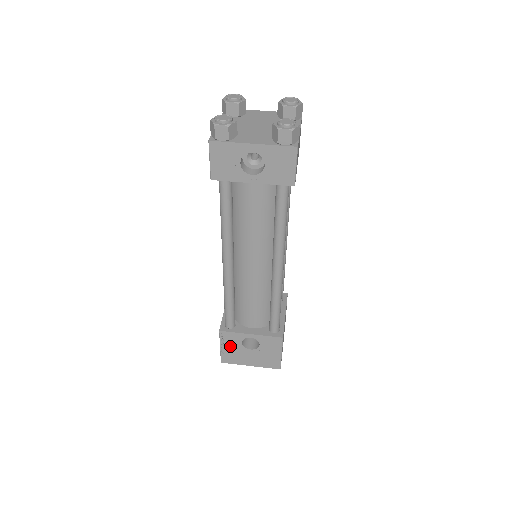
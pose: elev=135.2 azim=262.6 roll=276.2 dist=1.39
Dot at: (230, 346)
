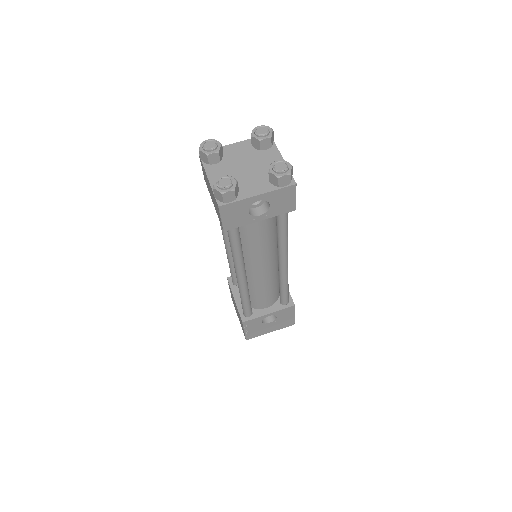
Dot at: (252, 328)
